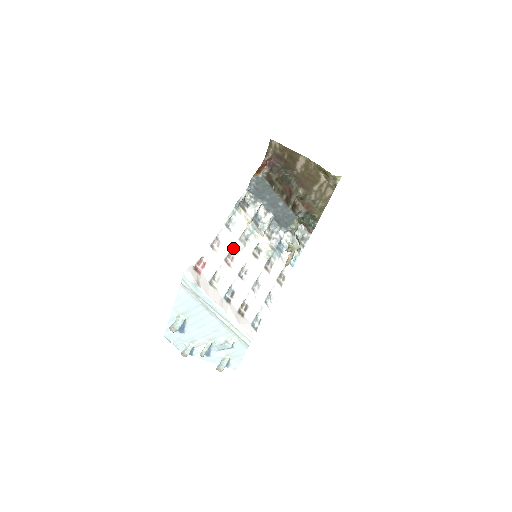
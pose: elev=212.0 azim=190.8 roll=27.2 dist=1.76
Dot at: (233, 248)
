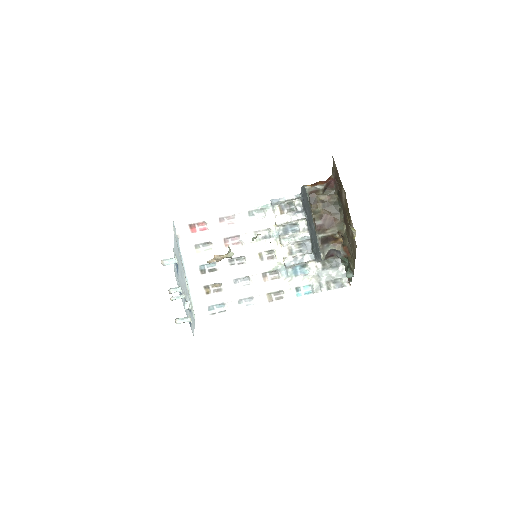
Dot at: (242, 235)
